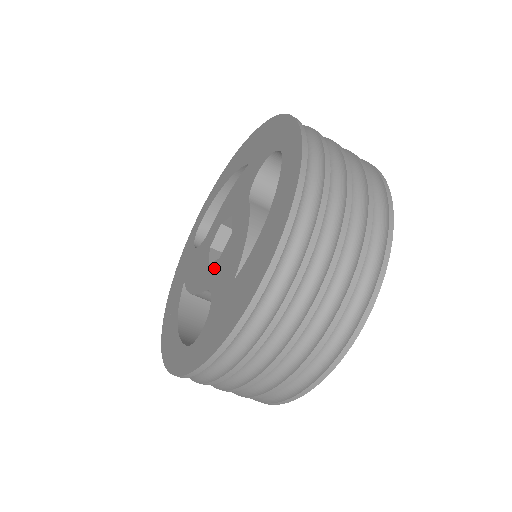
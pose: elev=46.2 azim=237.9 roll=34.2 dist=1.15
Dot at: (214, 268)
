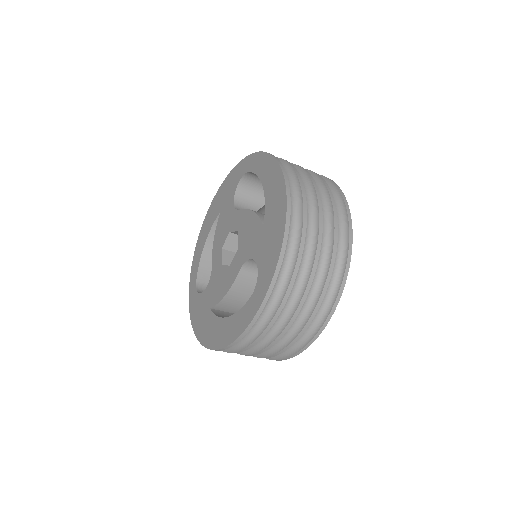
Dot at: (218, 264)
